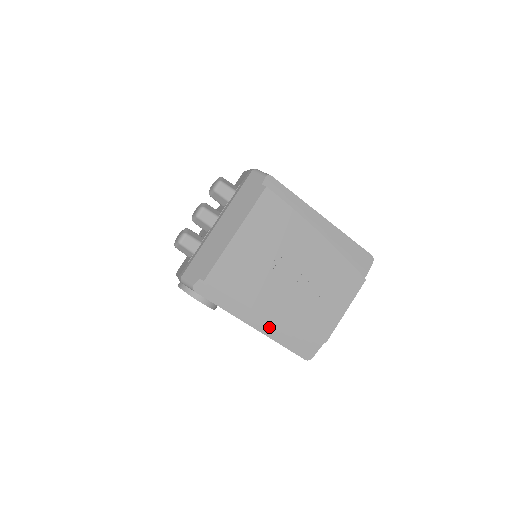
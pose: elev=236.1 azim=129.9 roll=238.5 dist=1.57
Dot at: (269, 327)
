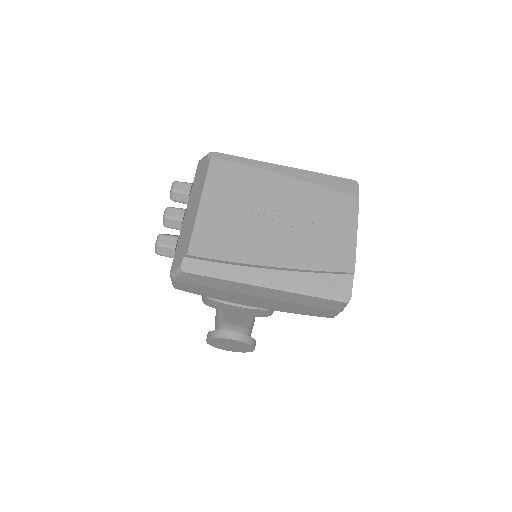
Dot at: (282, 280)
